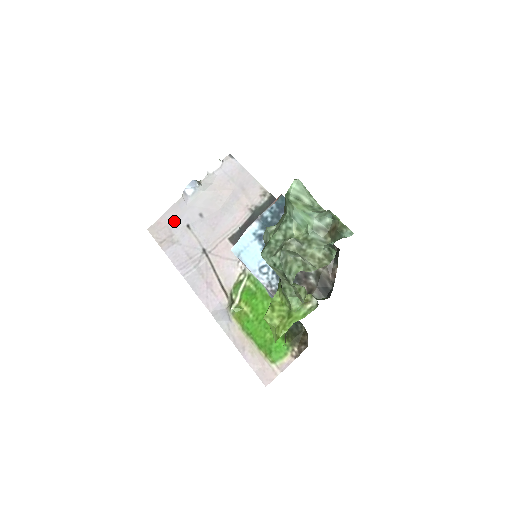
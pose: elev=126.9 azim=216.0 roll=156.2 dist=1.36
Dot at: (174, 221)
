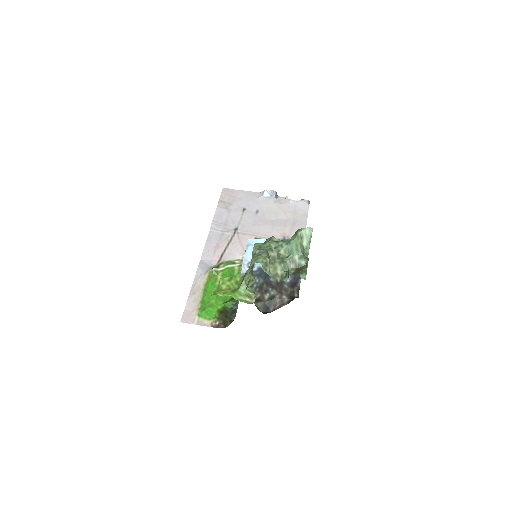
Dot at: (241, 199)
